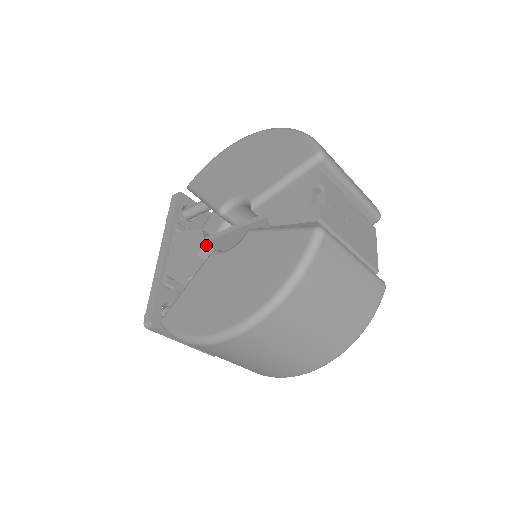
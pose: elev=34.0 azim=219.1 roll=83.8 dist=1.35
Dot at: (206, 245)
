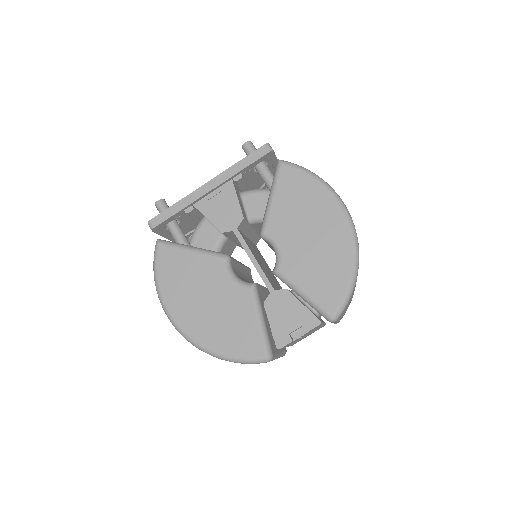
Dot at: (233, 232)
